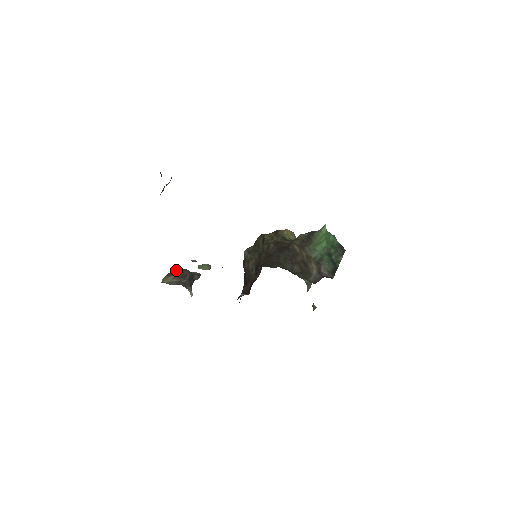
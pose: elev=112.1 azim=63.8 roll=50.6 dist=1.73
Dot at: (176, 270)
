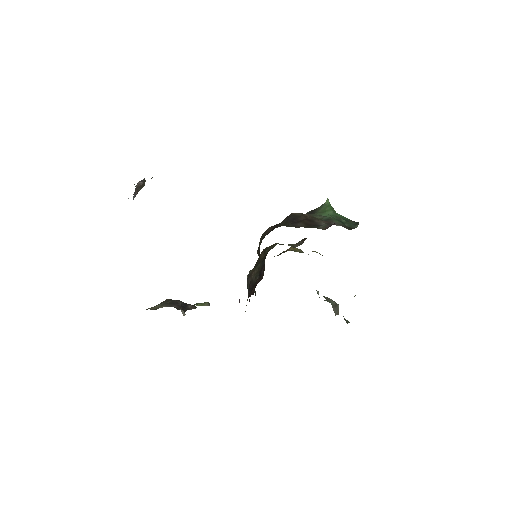
Dot at: (165, 300)
